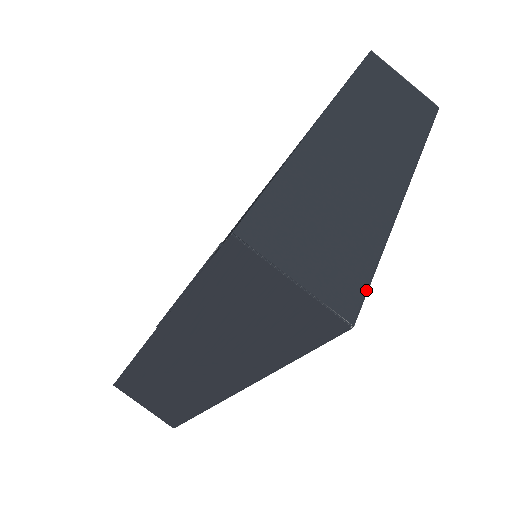
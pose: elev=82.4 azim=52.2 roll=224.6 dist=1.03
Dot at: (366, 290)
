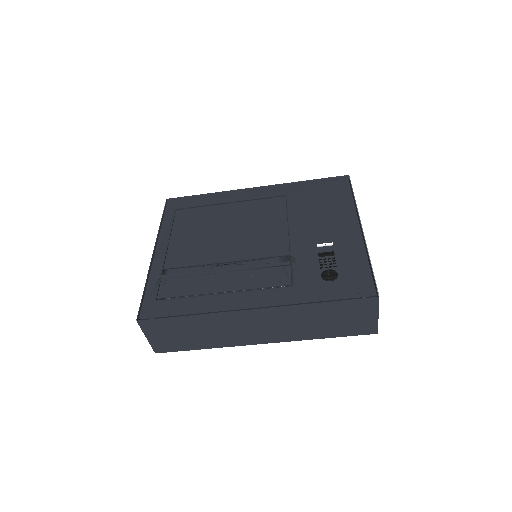
Dot at: occluded
